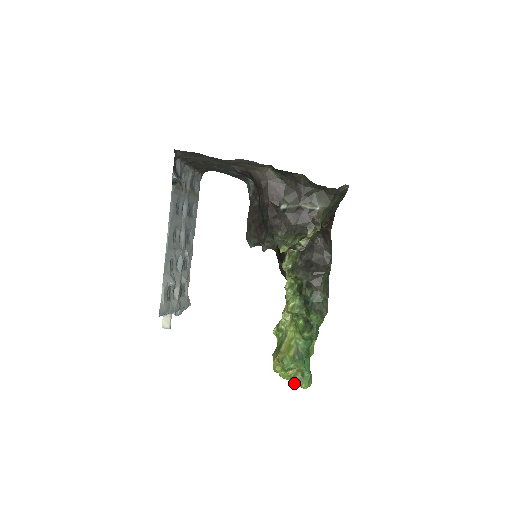
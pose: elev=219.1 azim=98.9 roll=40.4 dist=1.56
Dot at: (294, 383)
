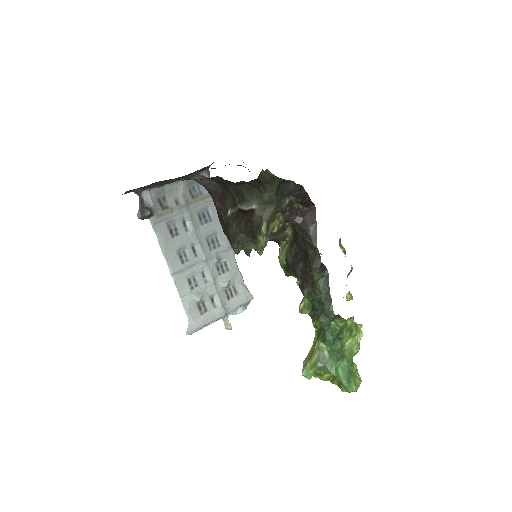
Dot at: occluded
